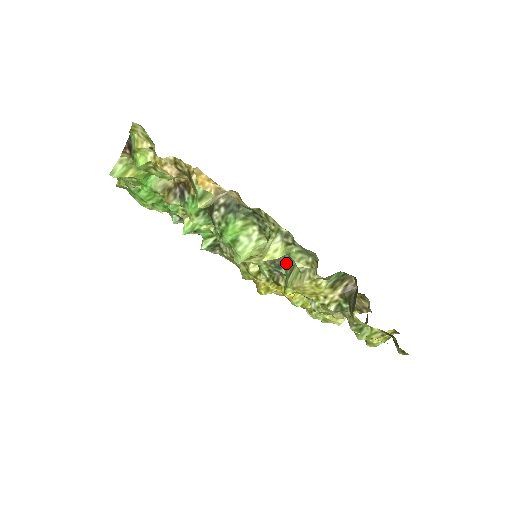
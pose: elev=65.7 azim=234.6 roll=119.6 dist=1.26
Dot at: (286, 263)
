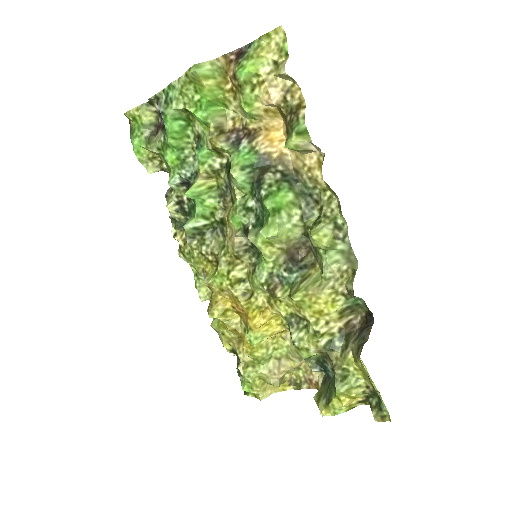
Dot at: (300, 270)
